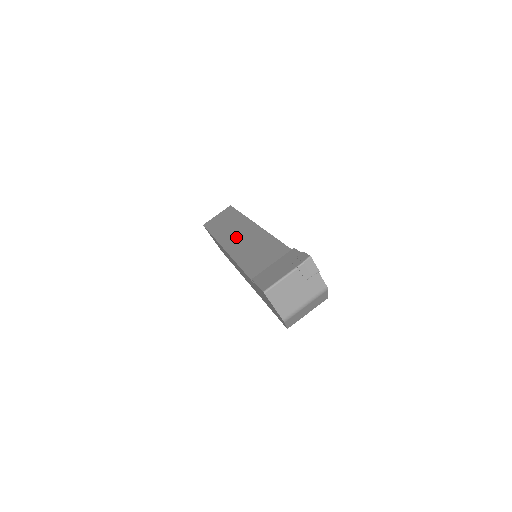
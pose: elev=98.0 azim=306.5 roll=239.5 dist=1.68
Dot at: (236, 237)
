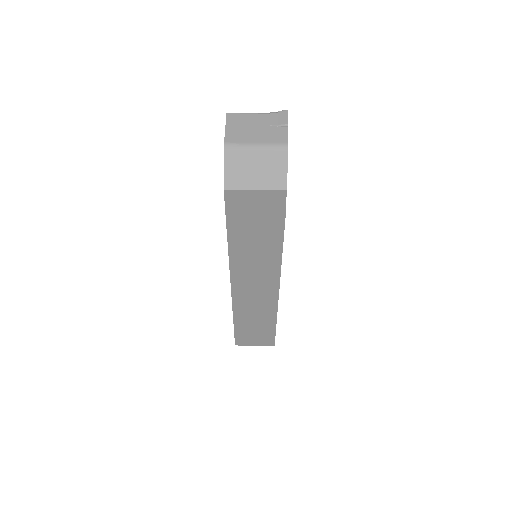
Dot at: occluded
